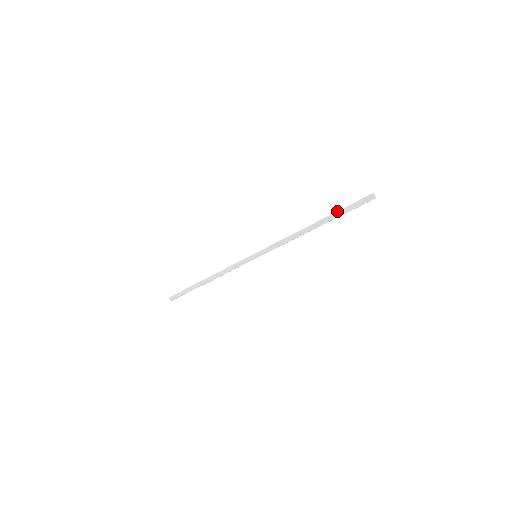
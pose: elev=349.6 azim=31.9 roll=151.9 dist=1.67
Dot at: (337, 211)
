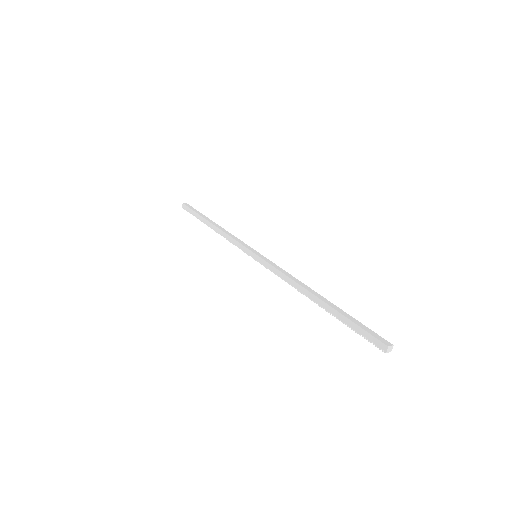
Dot at: (343, 314)
